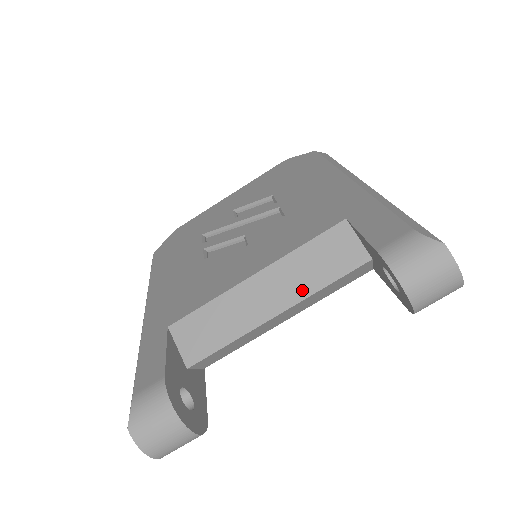
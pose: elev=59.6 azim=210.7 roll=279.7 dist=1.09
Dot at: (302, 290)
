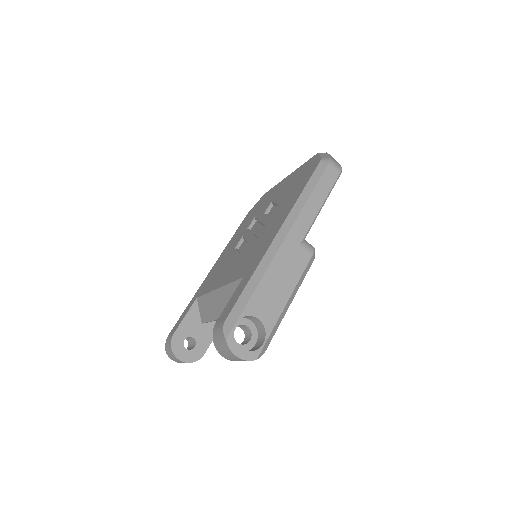
Dot at: occluded
